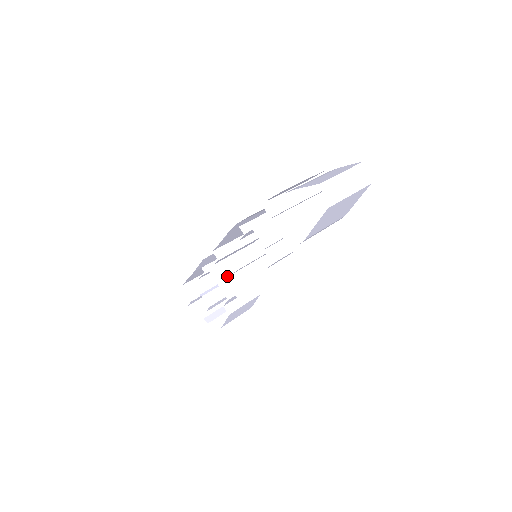
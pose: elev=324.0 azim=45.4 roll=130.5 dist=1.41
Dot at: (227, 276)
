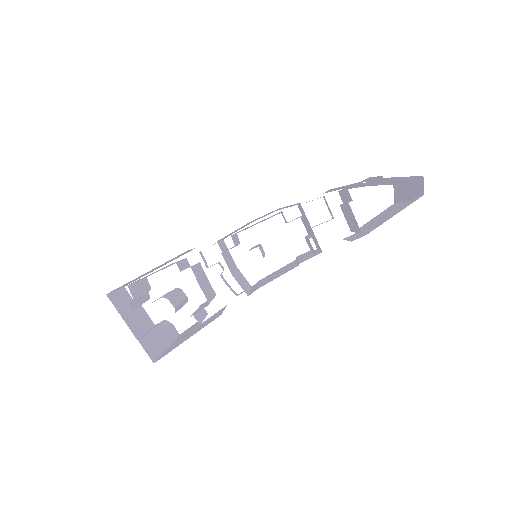
Dot at: (230, 270)
